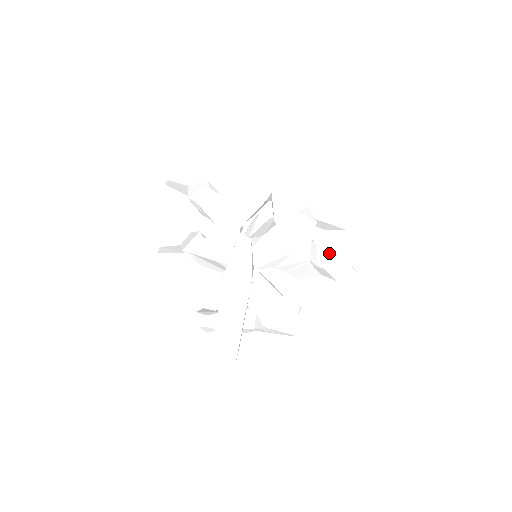
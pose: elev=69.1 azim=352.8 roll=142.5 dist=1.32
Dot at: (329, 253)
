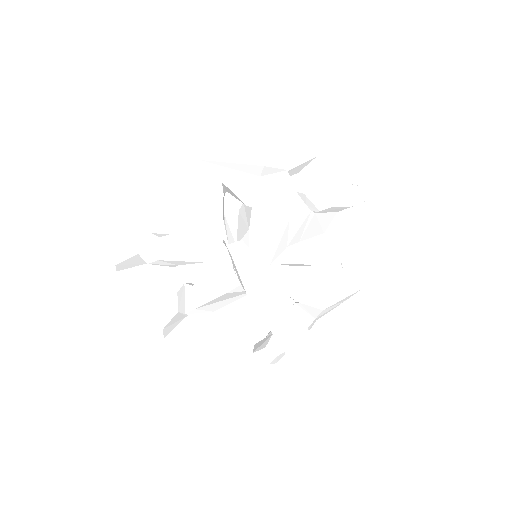
Dot at: (321, 190)
